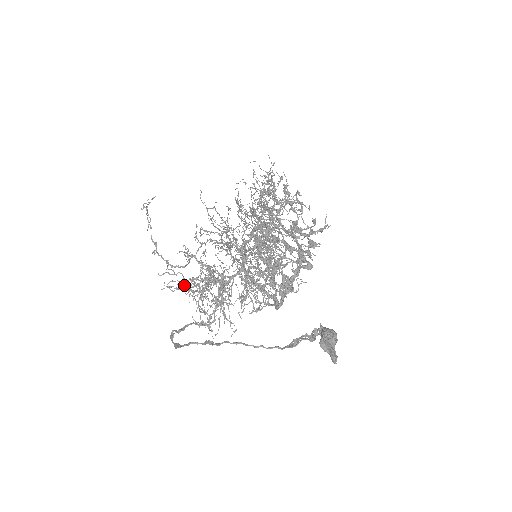
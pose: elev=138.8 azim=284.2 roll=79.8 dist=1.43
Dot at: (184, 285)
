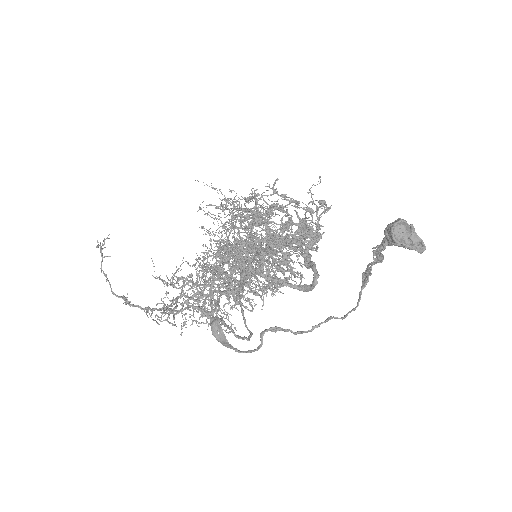
Dot at: (193, 284)
